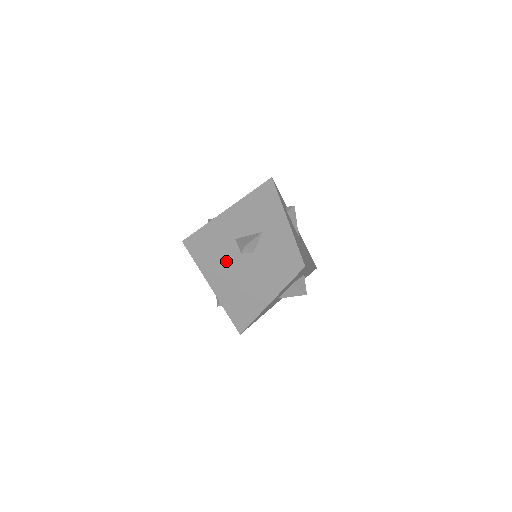
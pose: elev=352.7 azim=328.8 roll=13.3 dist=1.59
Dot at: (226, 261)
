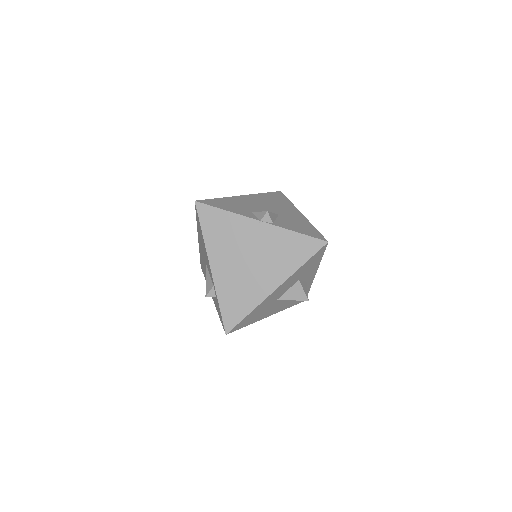
Dot at: (239, 229)
